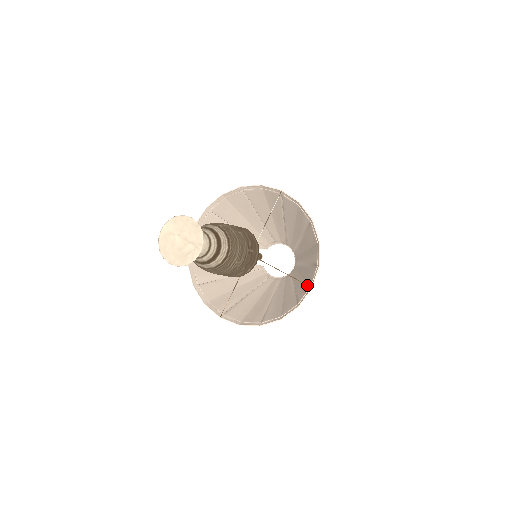
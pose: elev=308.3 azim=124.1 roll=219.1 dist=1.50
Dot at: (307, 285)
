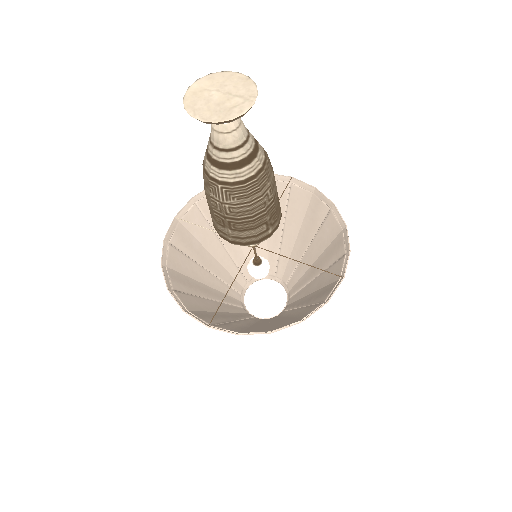
Dot at: (336, 275)
